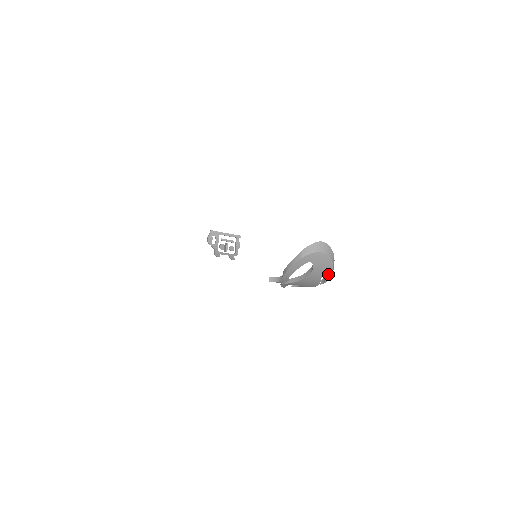
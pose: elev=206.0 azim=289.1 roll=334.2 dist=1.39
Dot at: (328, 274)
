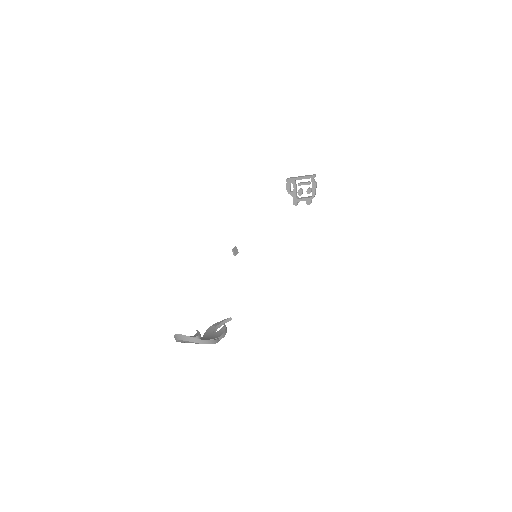
Dot at: occluded
